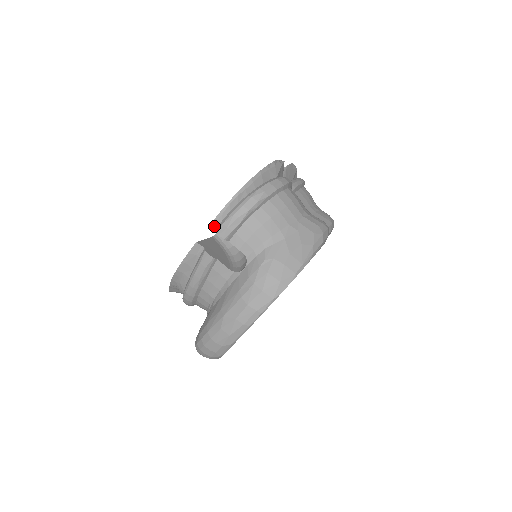
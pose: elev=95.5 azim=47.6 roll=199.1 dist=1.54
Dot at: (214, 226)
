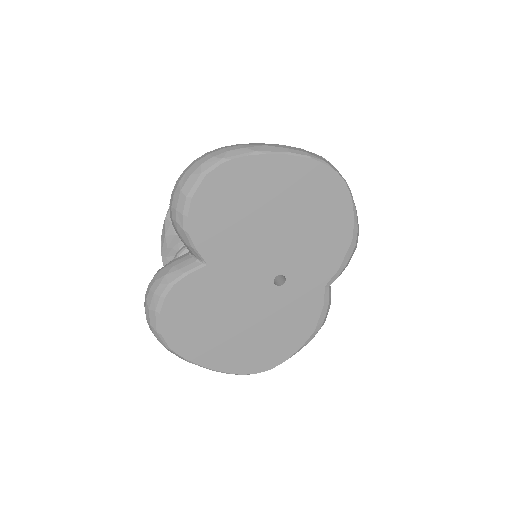
Dot at: occluded
